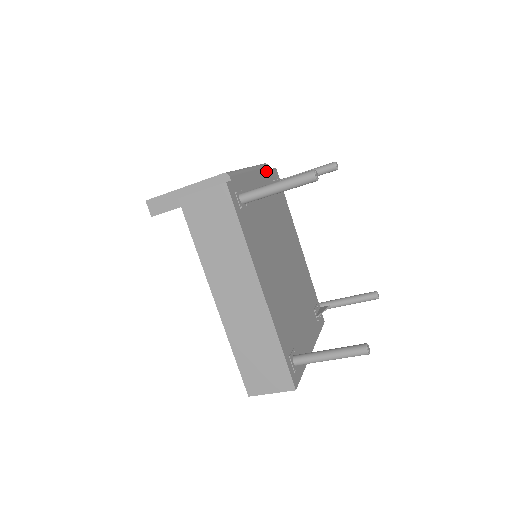
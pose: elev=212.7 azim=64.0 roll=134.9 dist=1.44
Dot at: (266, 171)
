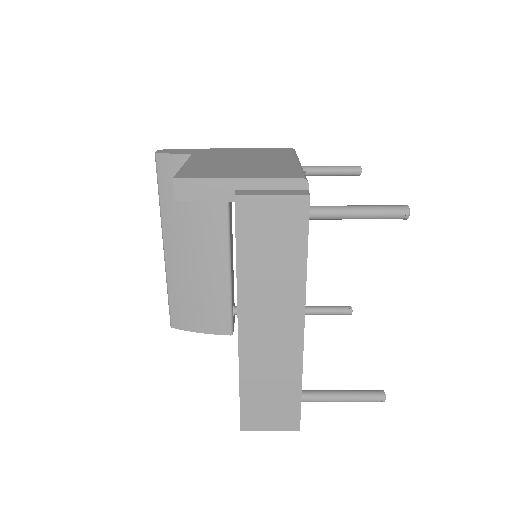
Dot at: occluded
